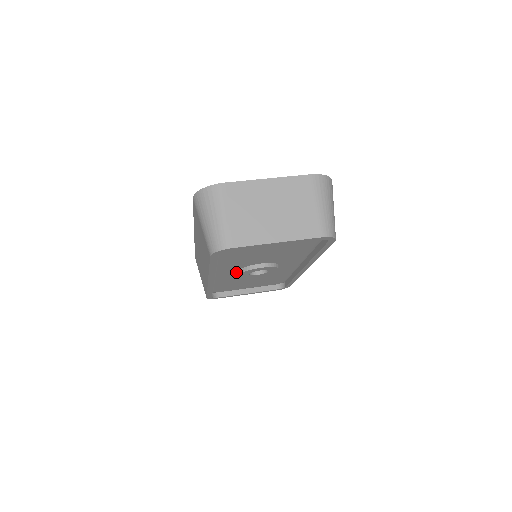
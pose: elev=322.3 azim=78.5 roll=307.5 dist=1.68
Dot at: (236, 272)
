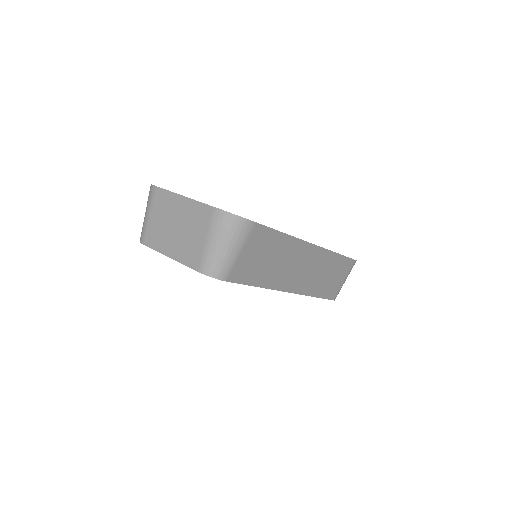
Dot at: occluded
